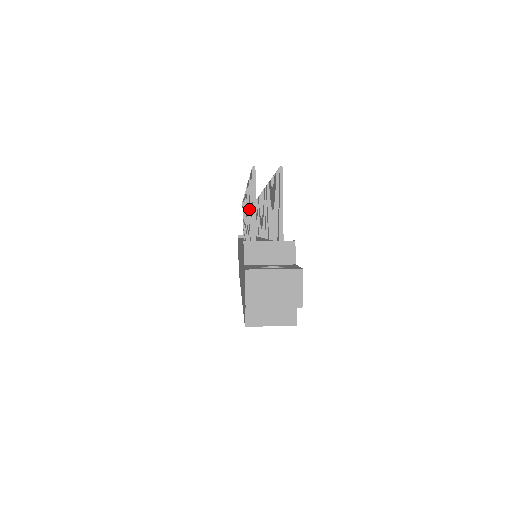
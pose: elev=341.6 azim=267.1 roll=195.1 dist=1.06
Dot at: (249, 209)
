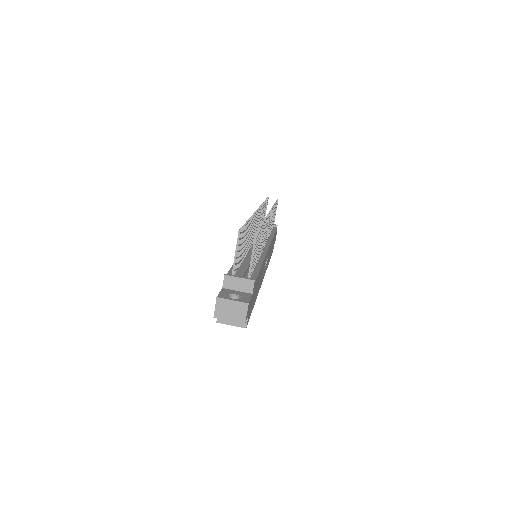
Dot at: occluded
